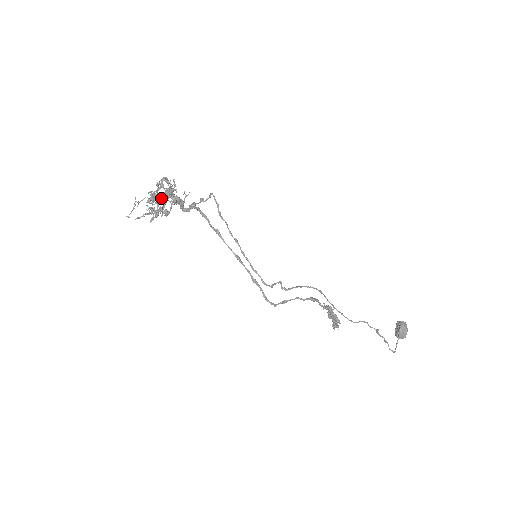
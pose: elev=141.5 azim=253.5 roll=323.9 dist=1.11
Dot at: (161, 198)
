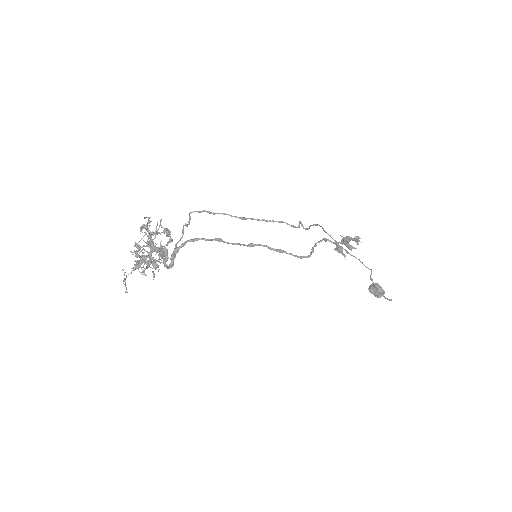
Dot at: (146, 255)
